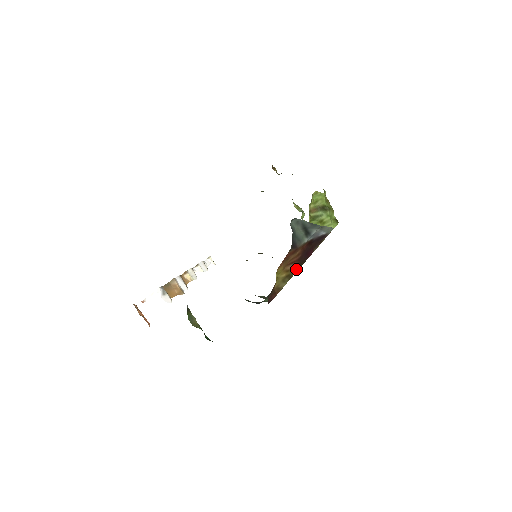
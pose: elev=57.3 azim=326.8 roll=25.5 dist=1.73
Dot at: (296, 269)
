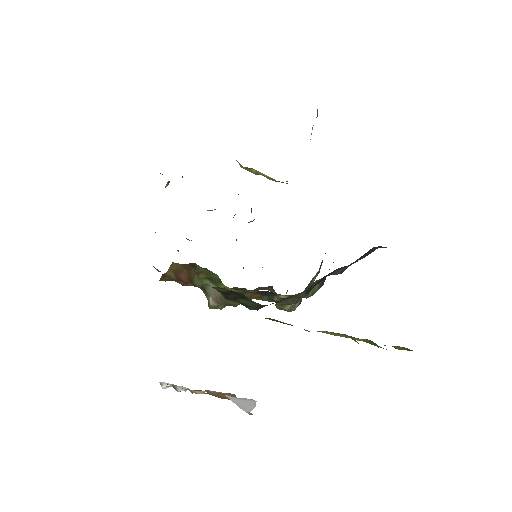
Dot at: occluded
